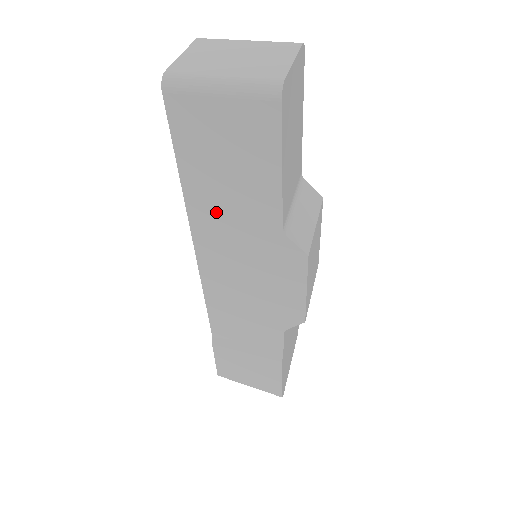
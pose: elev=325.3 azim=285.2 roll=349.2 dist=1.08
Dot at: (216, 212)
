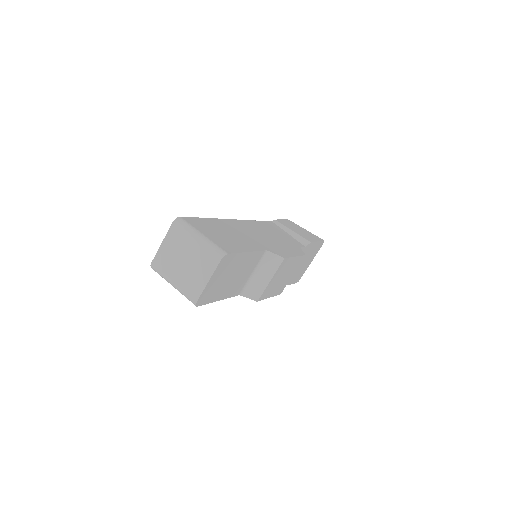
Dot at: occluded
